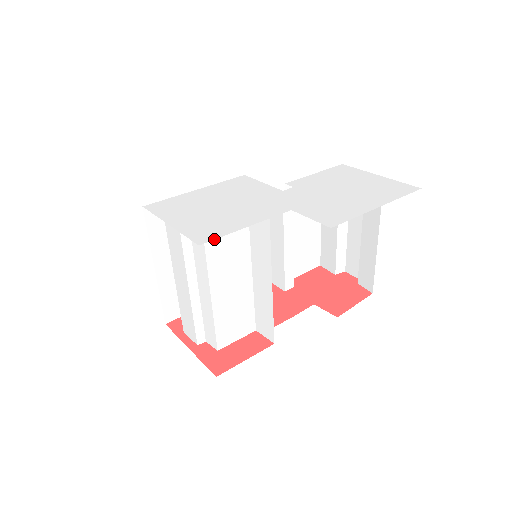
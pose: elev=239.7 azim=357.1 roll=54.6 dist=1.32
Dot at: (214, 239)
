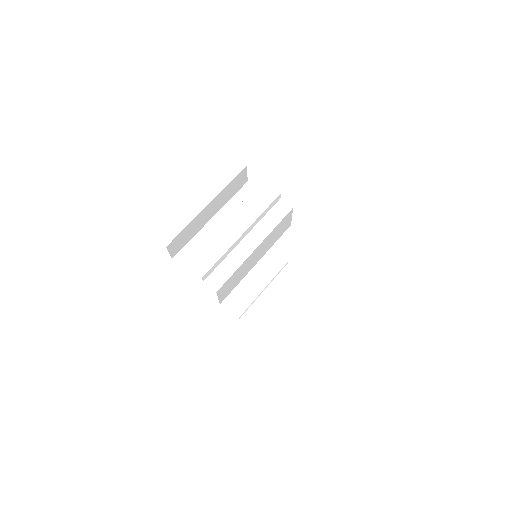
Dot at: occluded
